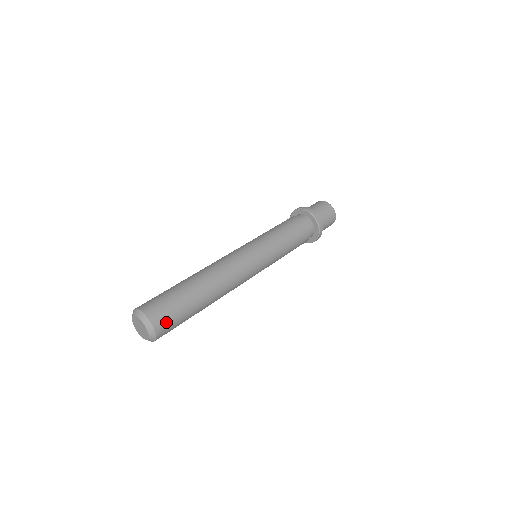
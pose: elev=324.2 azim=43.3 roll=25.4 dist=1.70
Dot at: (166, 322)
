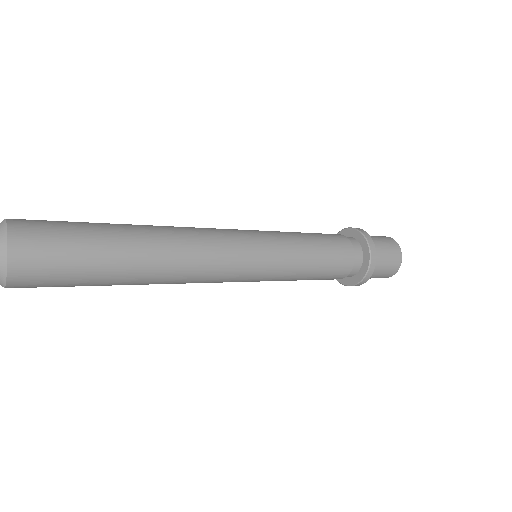
Dot at: (38, 238)
